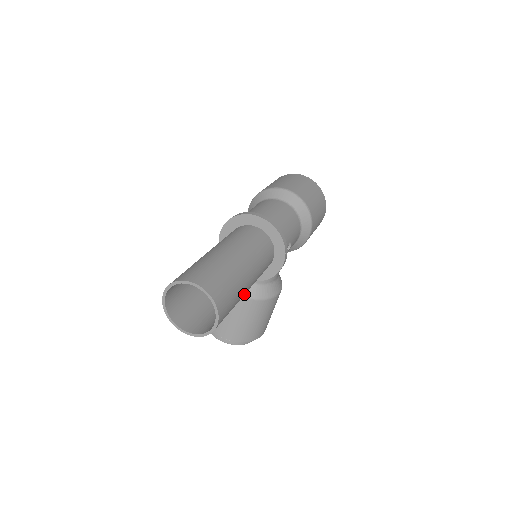
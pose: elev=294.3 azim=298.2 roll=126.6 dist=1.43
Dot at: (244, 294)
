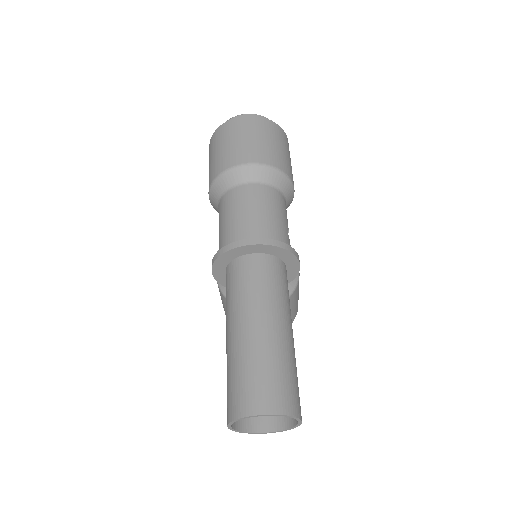
Dot at: occluded
